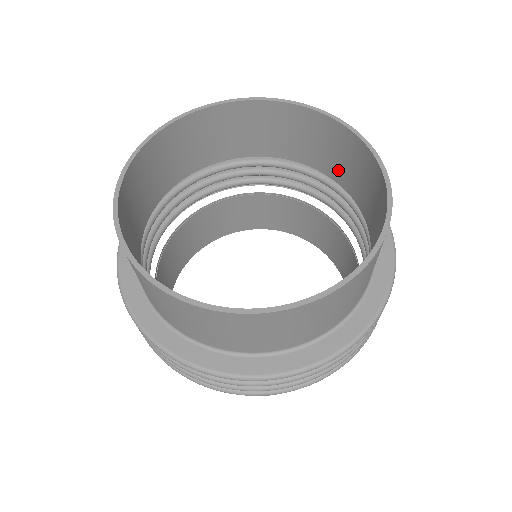
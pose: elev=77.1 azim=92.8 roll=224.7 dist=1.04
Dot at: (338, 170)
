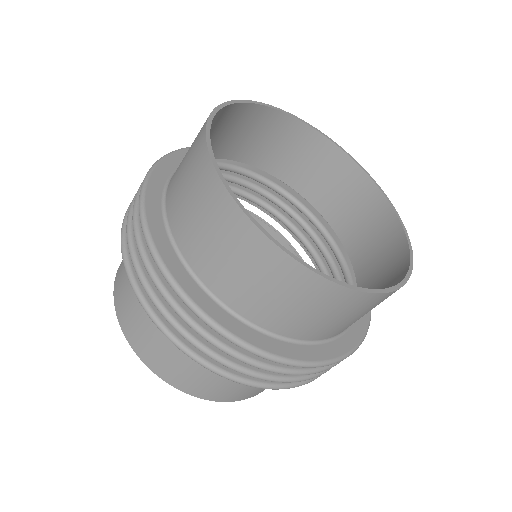
Dot at: (333, 207)
